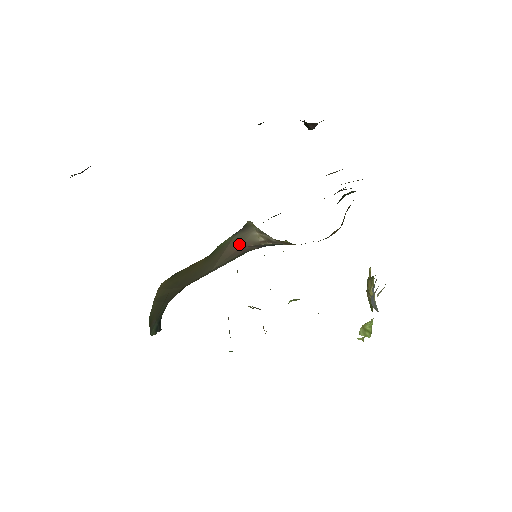
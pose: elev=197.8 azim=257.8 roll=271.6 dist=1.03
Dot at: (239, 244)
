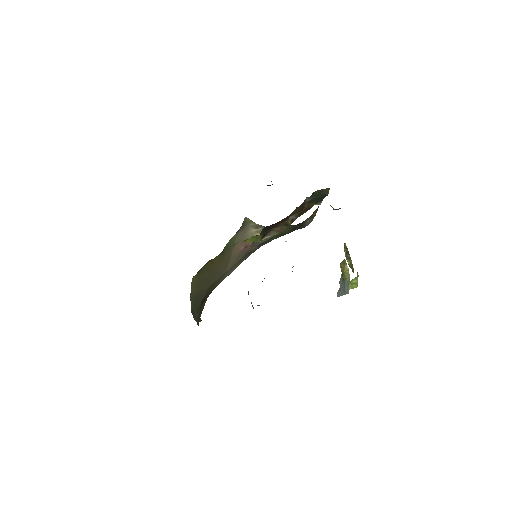
Dot at: (242, 244)
